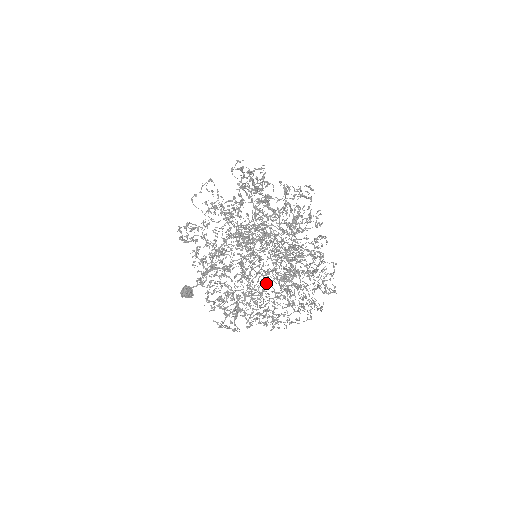
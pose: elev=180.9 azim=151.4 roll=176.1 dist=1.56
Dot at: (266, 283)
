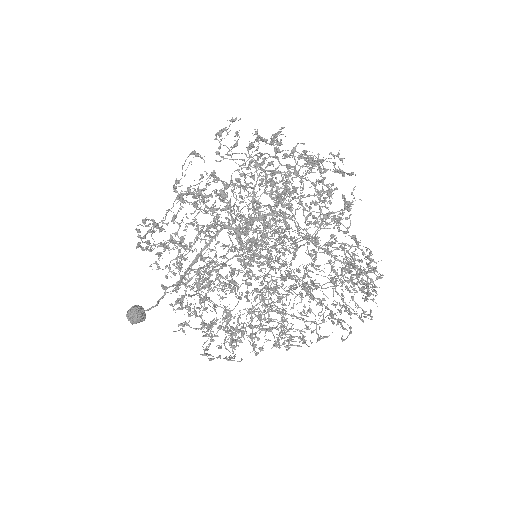
Dot at: occluded
